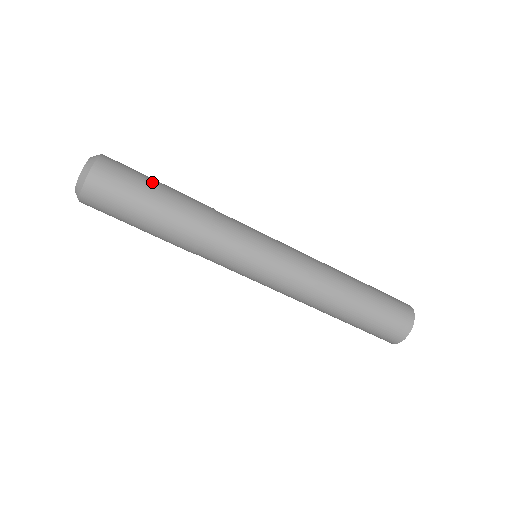
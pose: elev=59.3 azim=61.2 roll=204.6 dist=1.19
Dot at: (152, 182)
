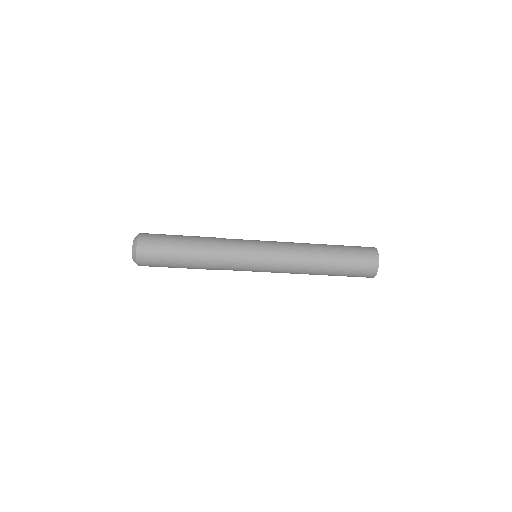
Dot at: (172, 257)
